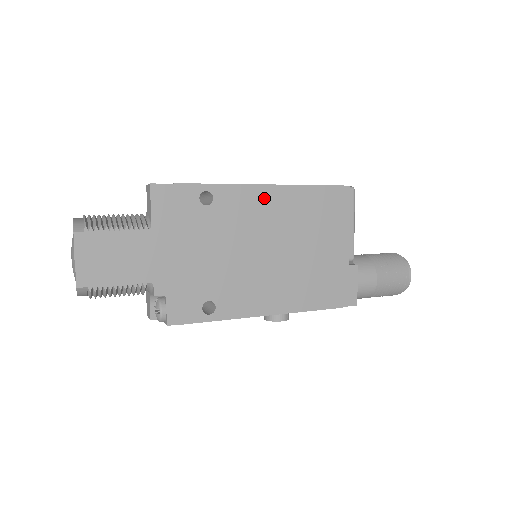
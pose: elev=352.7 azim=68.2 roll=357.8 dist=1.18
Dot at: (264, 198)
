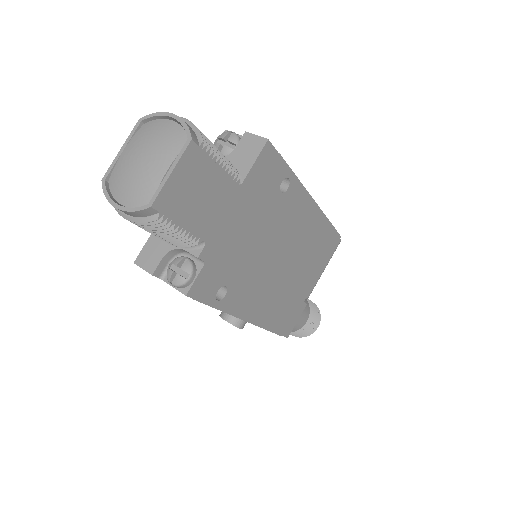
Dot at: (308, 213)
